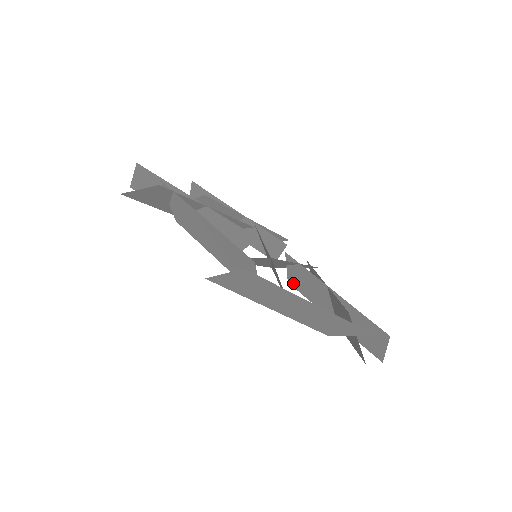
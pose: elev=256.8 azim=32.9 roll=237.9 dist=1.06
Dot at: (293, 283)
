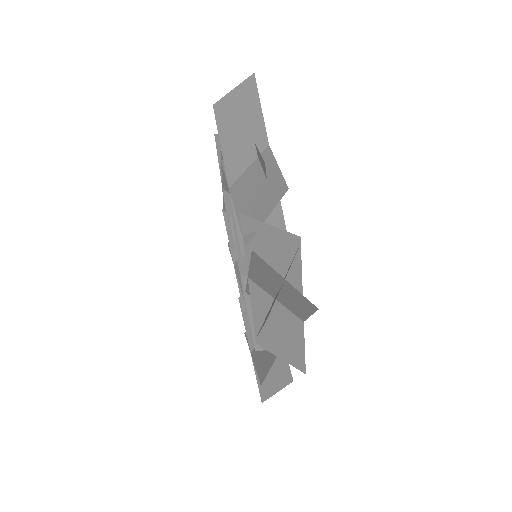
Dot at: occluded
